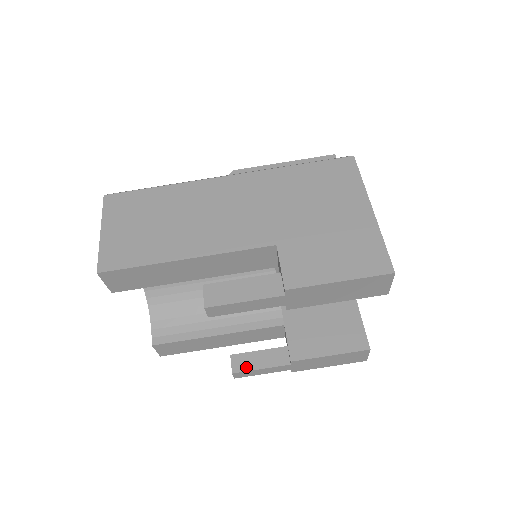
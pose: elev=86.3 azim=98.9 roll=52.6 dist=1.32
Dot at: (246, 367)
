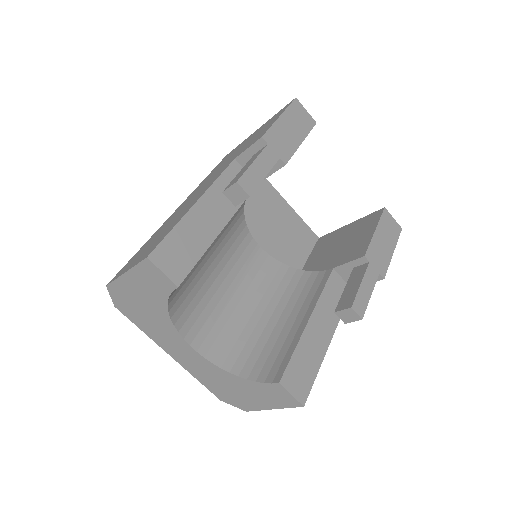
Dot at: (352, 296)
